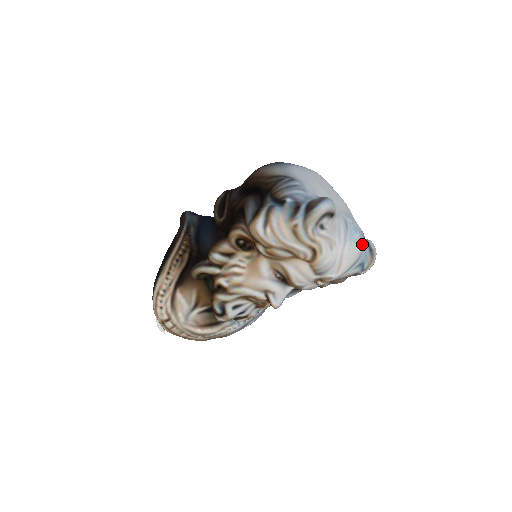
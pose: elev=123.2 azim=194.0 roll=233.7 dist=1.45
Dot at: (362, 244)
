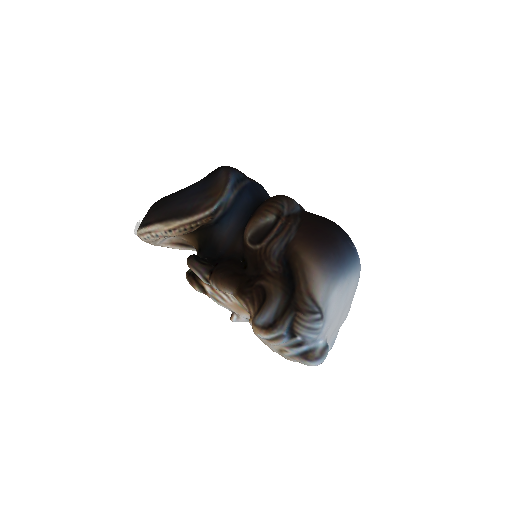
Dot at: occluded
